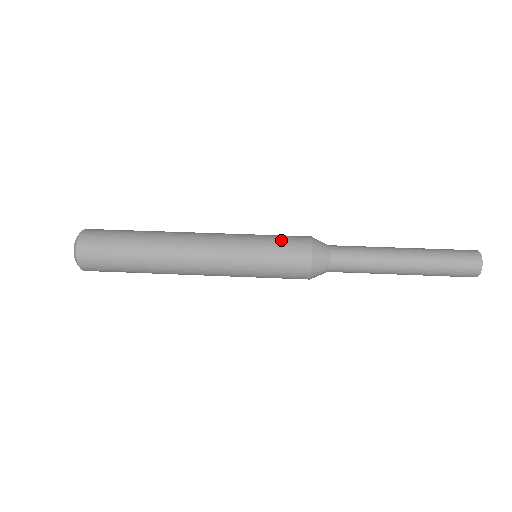
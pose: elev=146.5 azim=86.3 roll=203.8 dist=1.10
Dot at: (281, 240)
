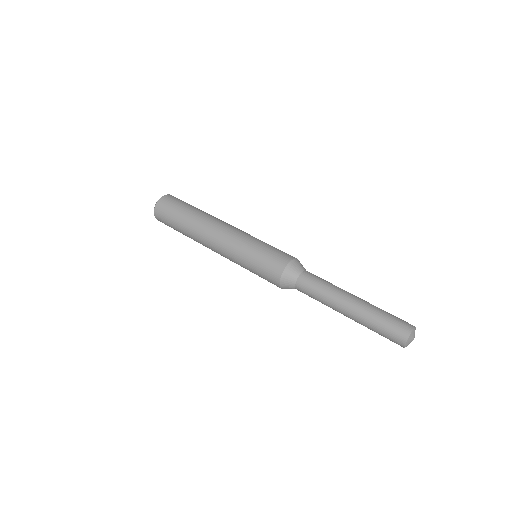
Dot at: (266, 258)
